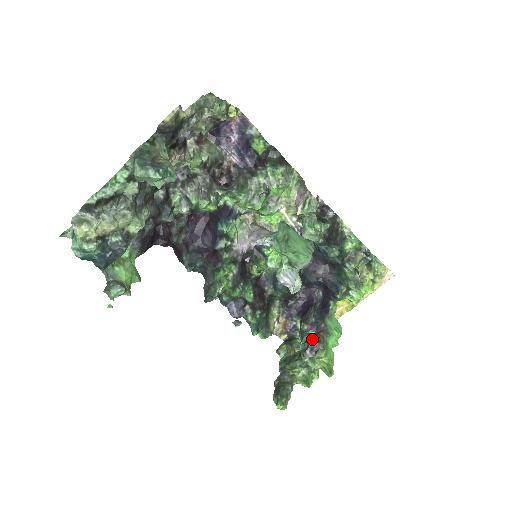
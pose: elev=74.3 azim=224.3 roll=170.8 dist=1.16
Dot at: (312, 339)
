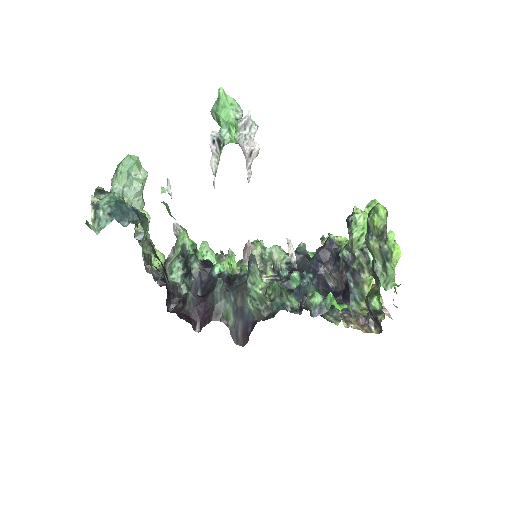
Dot at: occluded
